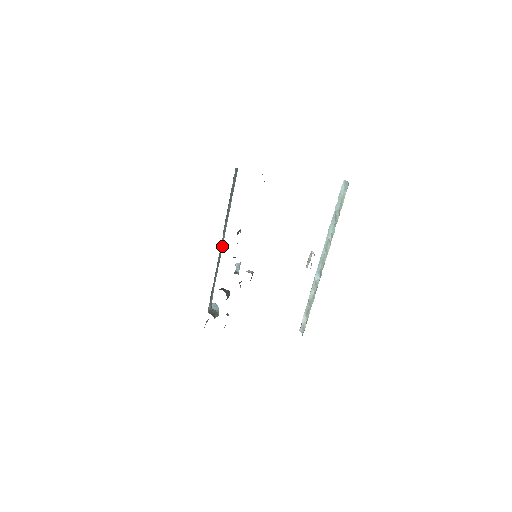
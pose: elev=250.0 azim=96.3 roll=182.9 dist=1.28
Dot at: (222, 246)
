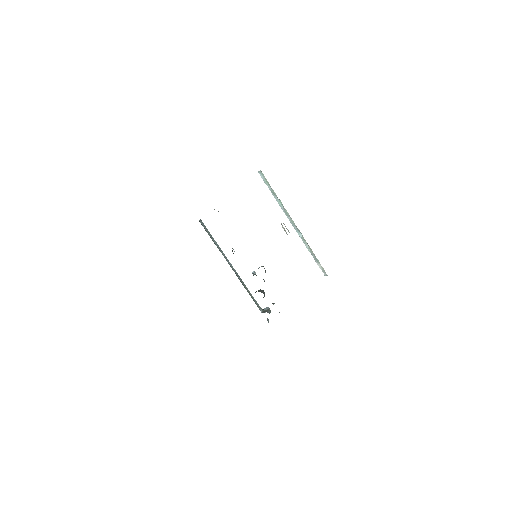
Dot at: (234, 269)
